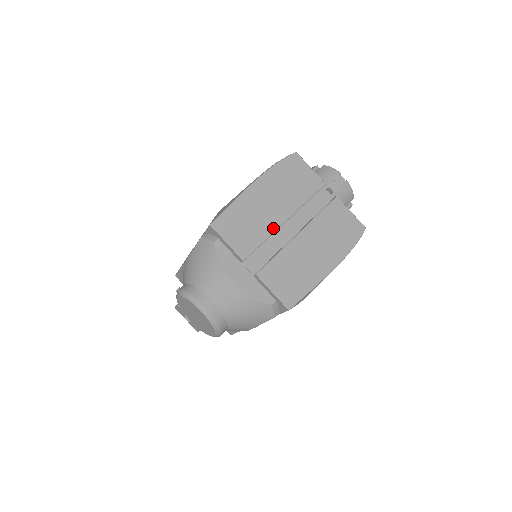
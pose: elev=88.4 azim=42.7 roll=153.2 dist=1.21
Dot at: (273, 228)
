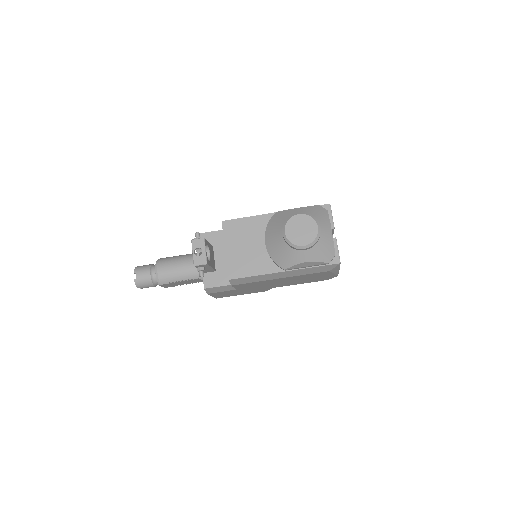
Dot at: occluded
